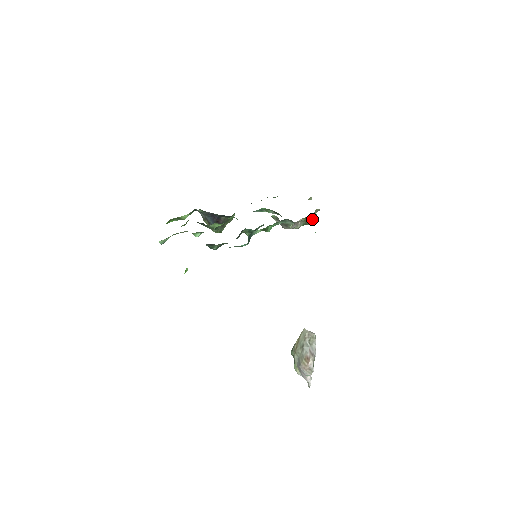
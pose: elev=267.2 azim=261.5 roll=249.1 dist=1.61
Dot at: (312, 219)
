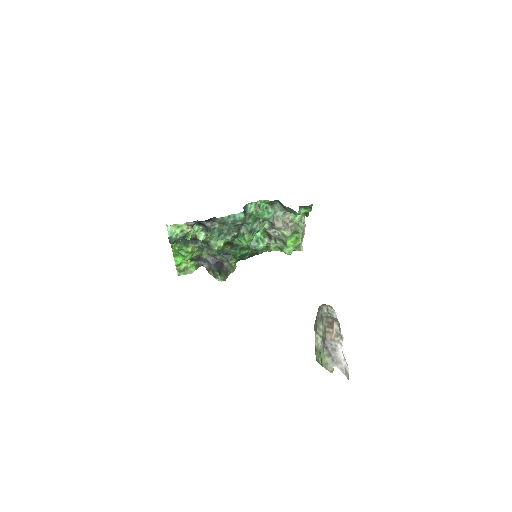
Dot at: (300, 227)
